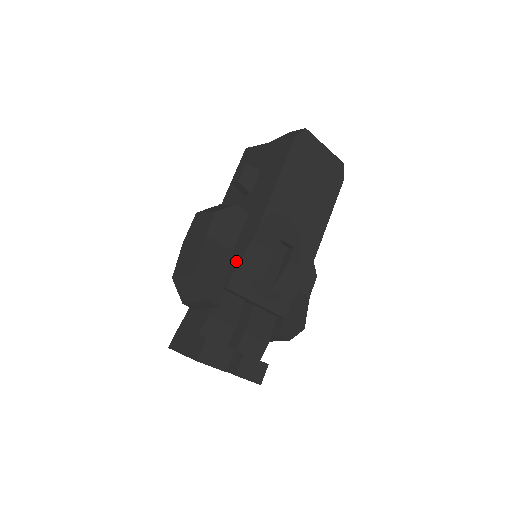
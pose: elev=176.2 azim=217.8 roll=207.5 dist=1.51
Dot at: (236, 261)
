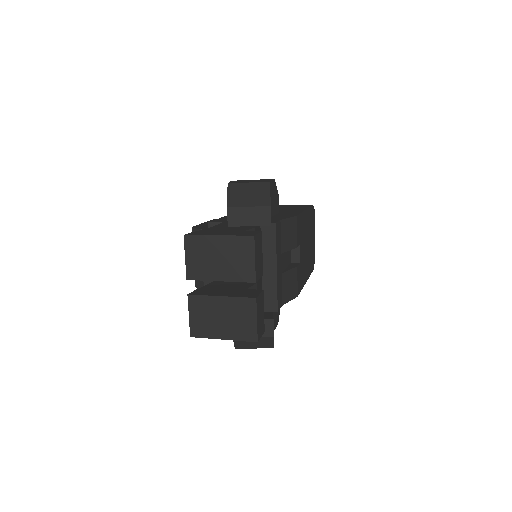
Dot at: (280, 218)
